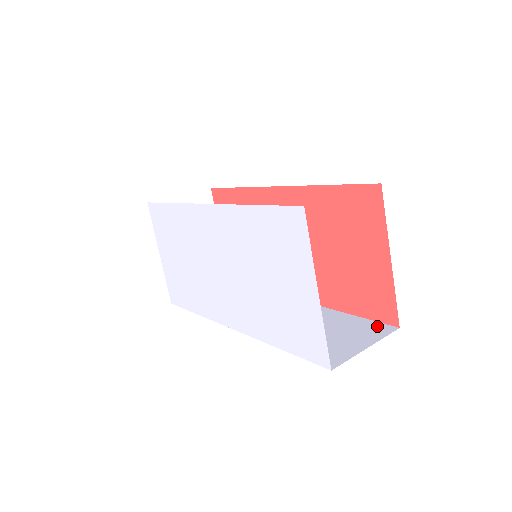
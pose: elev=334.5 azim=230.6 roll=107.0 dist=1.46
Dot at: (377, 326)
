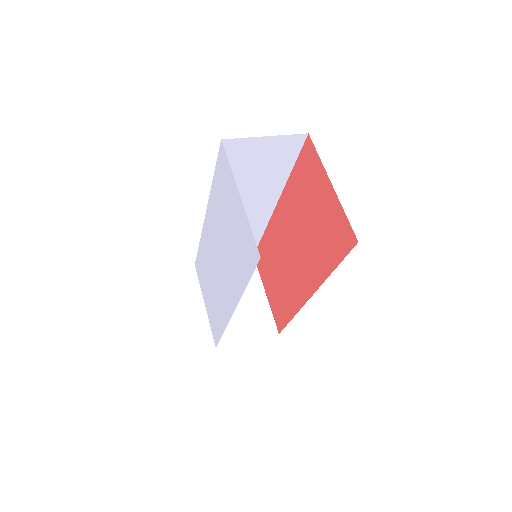
Dot at: occluded
